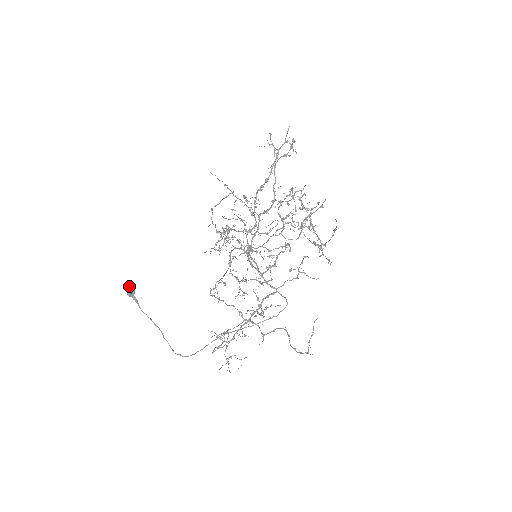
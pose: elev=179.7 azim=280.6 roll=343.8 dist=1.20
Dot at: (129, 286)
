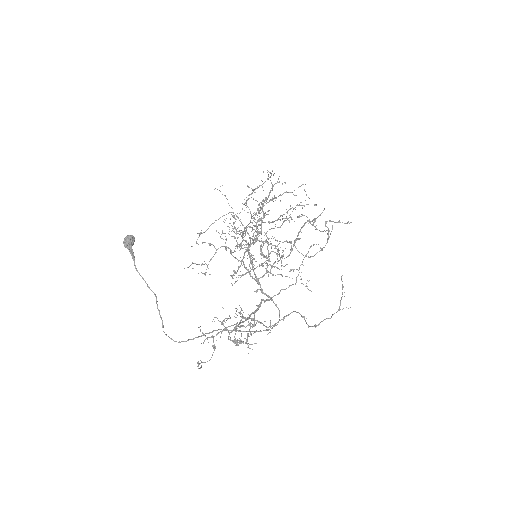
Dot at: (130, 235)
